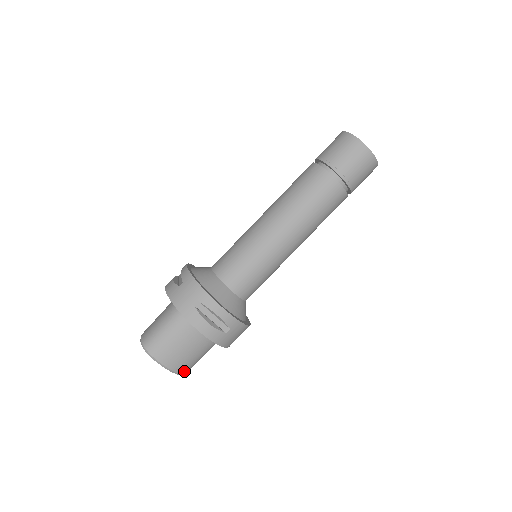
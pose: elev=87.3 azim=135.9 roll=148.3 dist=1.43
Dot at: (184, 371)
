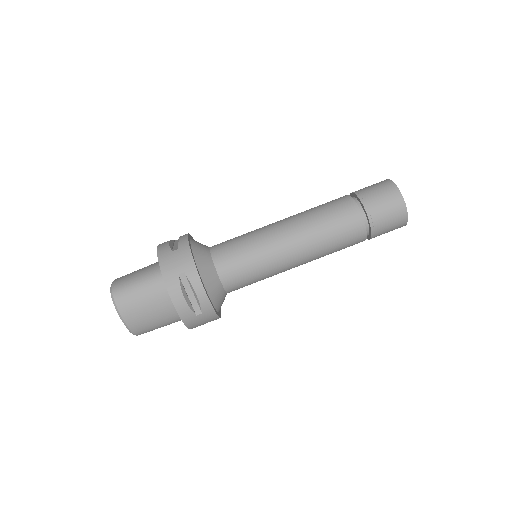
Dot at: (139, 332)
